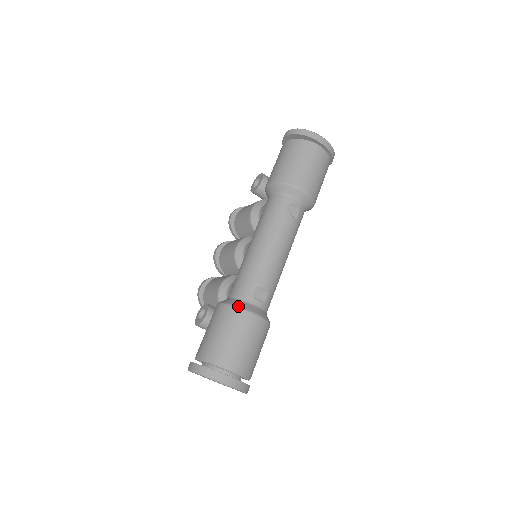
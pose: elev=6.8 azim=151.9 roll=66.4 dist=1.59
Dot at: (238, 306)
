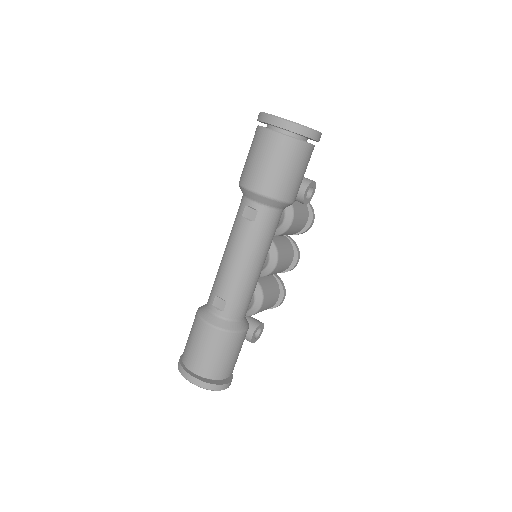
Dot at: (198, 313)
